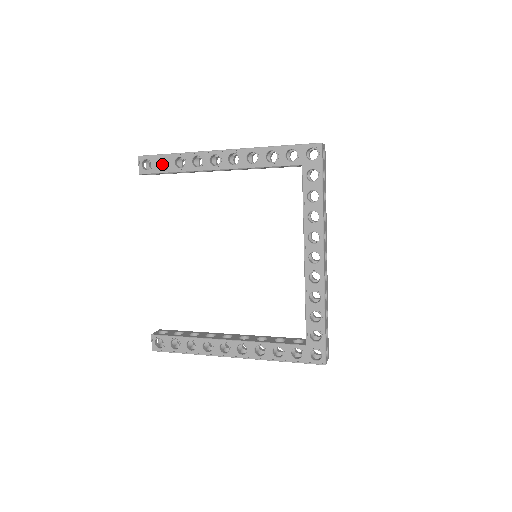
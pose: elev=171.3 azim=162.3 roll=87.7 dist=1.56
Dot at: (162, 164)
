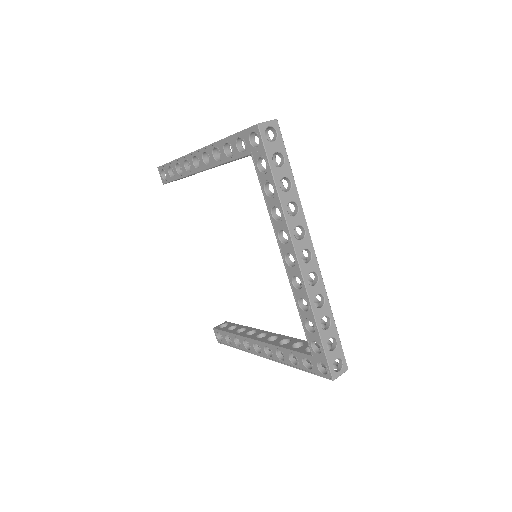
Dot at: occluded
